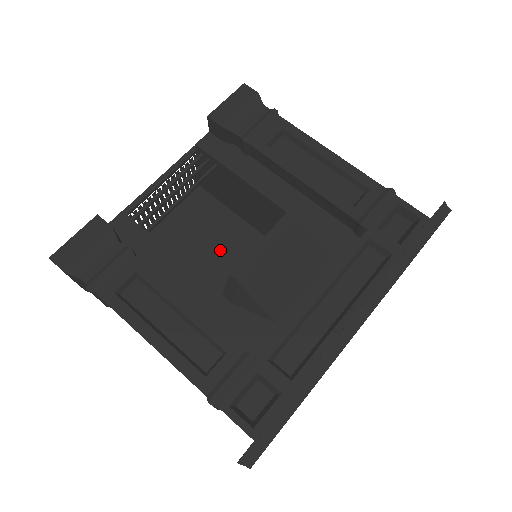
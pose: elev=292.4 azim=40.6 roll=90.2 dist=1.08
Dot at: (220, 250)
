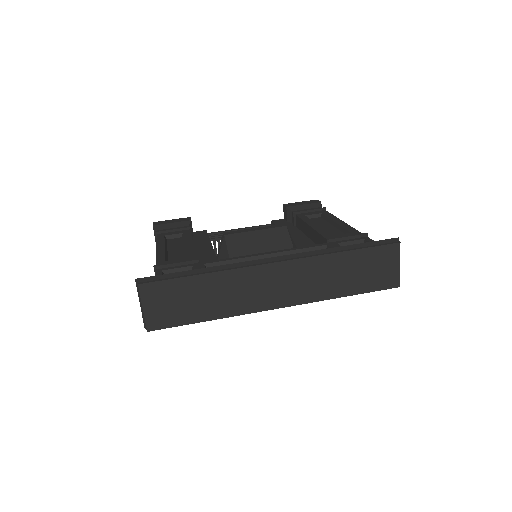
Dot at: occluded
